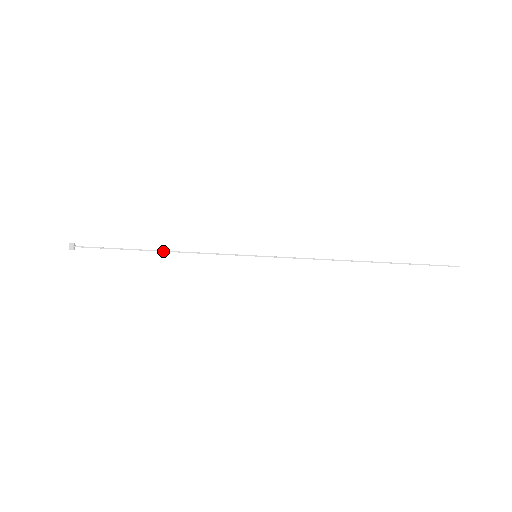
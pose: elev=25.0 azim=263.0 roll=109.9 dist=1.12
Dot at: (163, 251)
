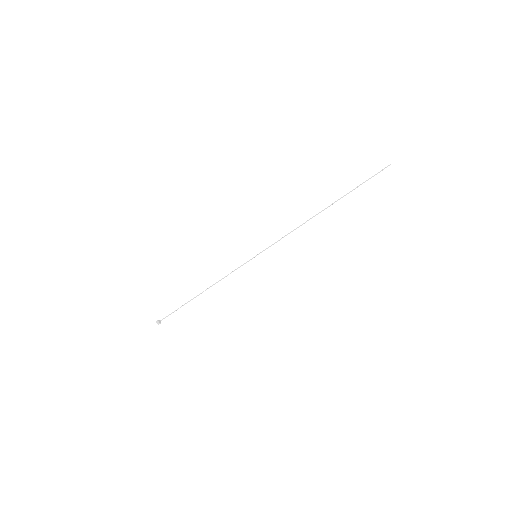
Dot at: occluded
